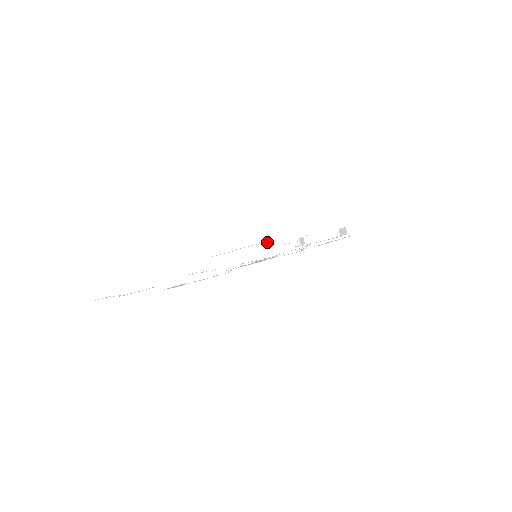
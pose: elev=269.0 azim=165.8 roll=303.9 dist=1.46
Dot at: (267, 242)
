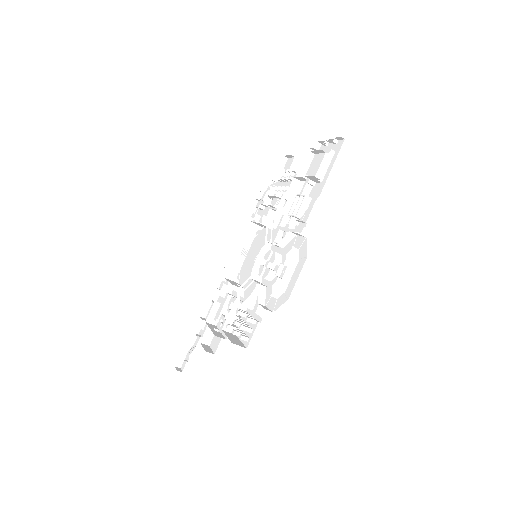
Dot at: occluded
